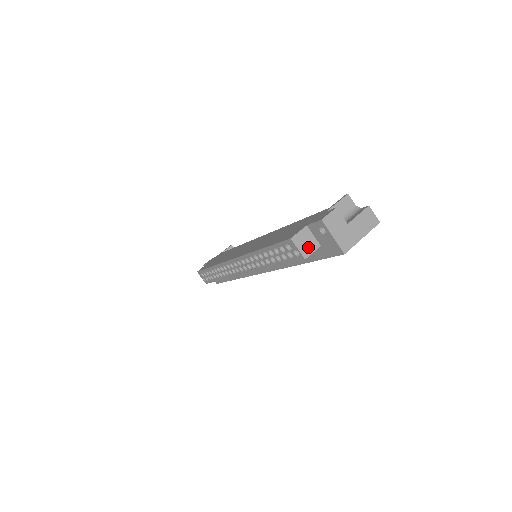
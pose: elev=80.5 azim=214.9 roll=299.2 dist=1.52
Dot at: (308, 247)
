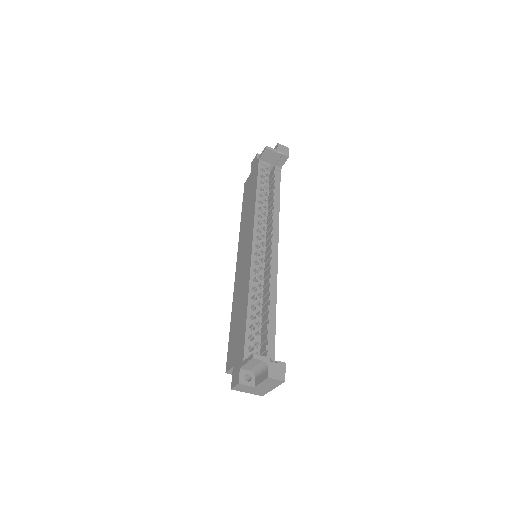
Dot at: occluded
